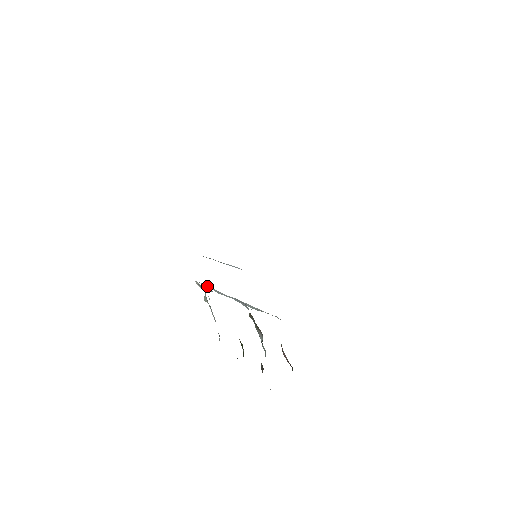
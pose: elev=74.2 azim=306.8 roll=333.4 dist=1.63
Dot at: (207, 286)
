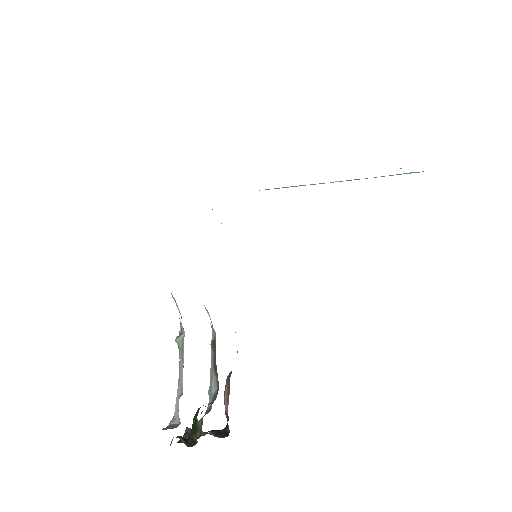
Dot at: occluded
